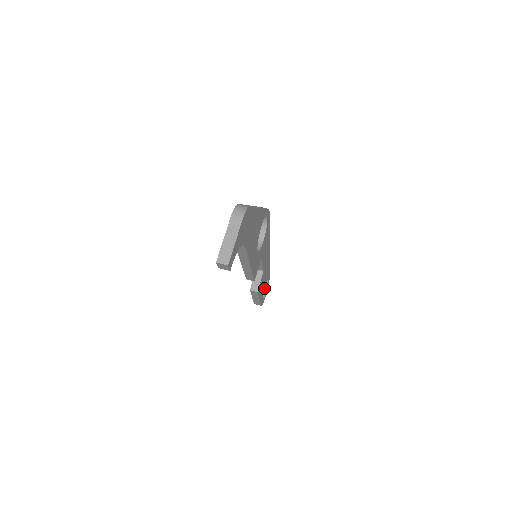
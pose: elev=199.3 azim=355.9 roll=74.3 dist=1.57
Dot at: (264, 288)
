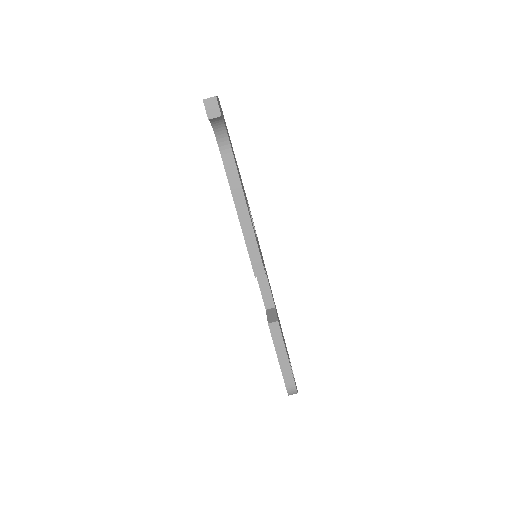
Dot at: occluded
